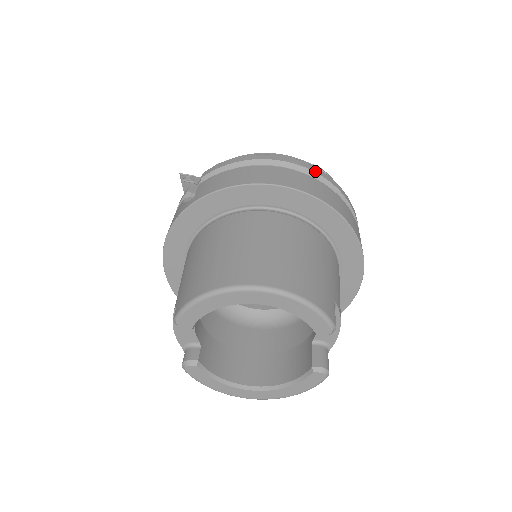
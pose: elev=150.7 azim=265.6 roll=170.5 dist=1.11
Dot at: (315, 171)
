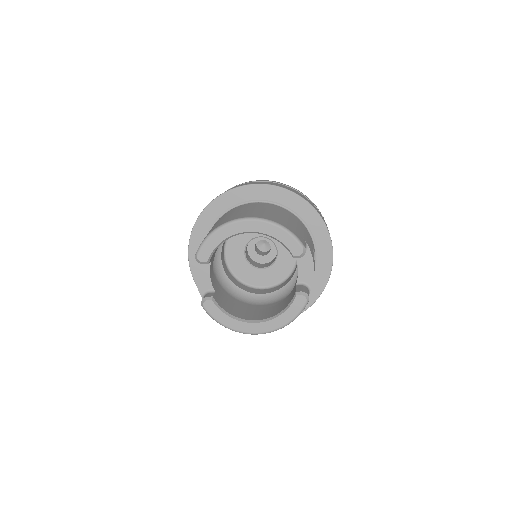
Dot at: (290, 187)
